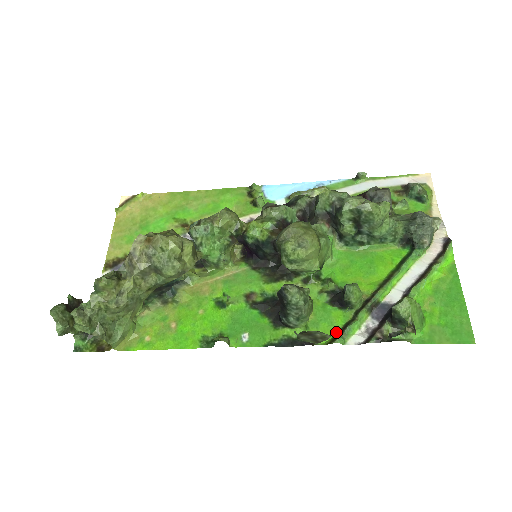
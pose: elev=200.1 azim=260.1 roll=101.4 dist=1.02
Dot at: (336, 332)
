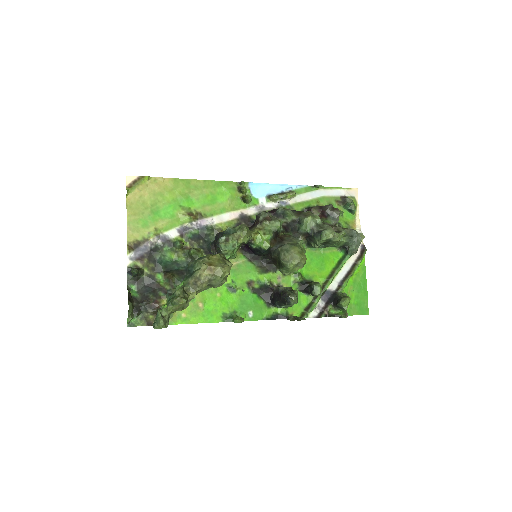
Dot at: (303, 310)
